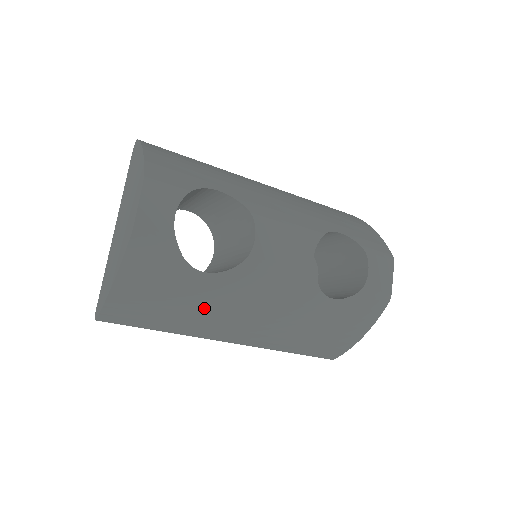
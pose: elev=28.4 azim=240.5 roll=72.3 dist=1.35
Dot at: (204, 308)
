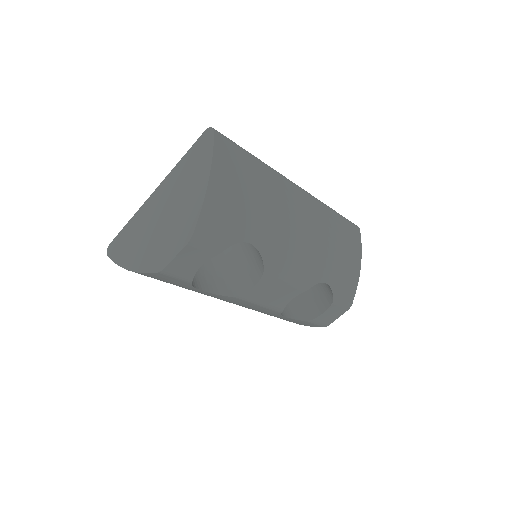
Dot at: occluded
